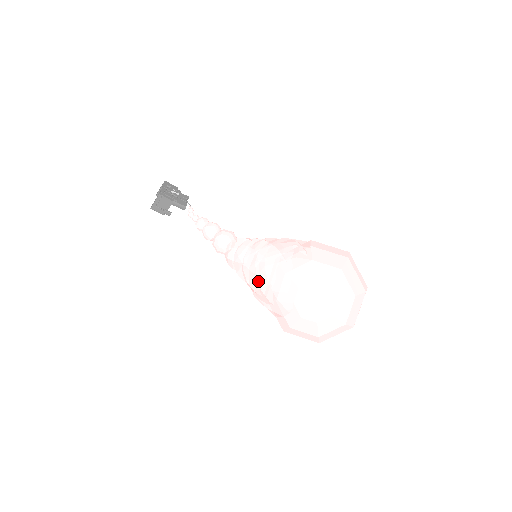
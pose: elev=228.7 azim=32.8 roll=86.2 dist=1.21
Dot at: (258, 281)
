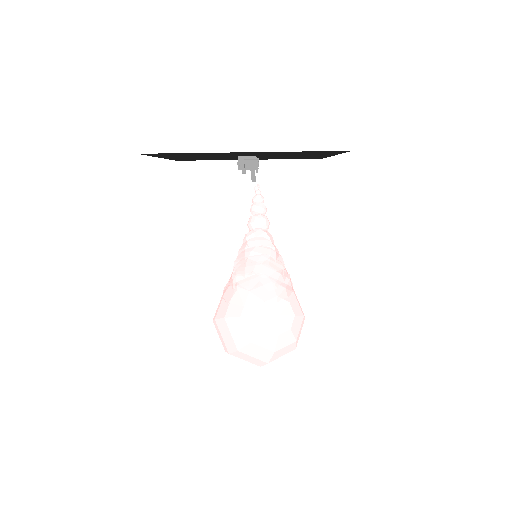
Dot at: (257, 266)
